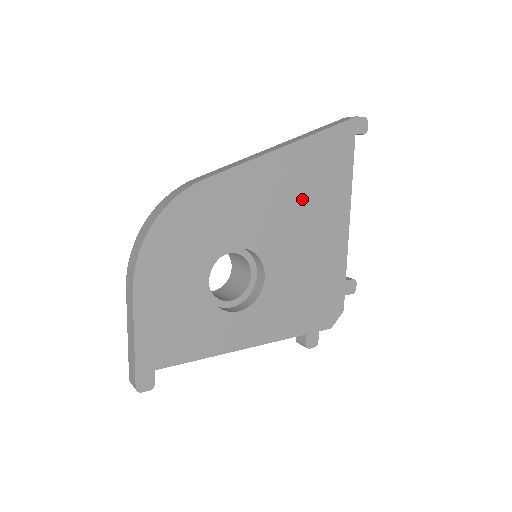
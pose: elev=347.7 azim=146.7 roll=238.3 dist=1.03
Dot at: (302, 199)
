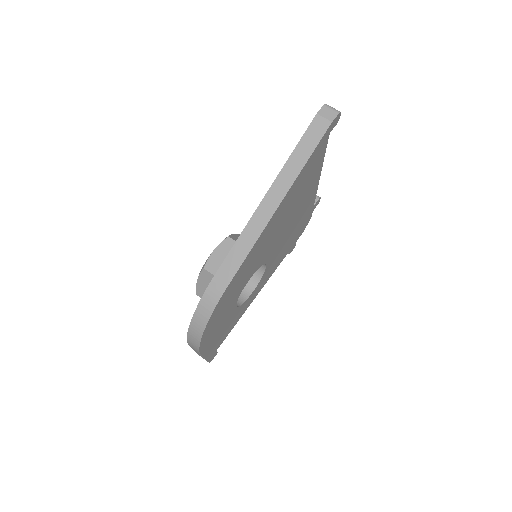
Dot at: (288, 213)
